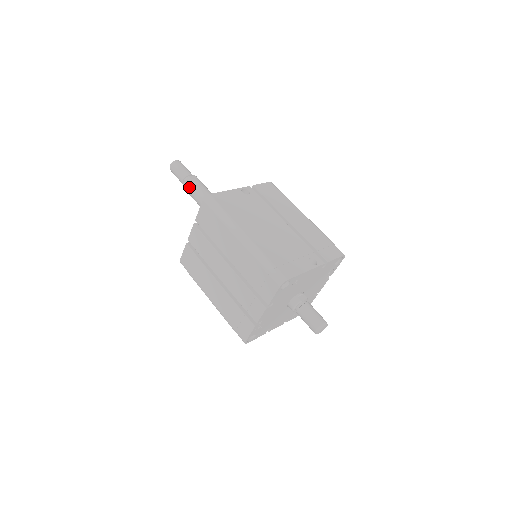
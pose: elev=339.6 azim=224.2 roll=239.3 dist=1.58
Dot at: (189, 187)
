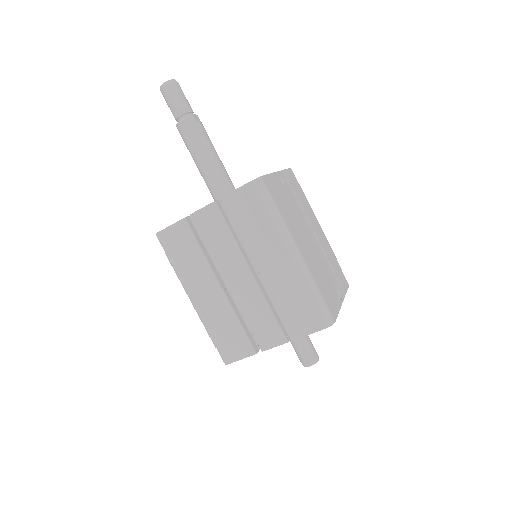
Dot at: (190, 131)
